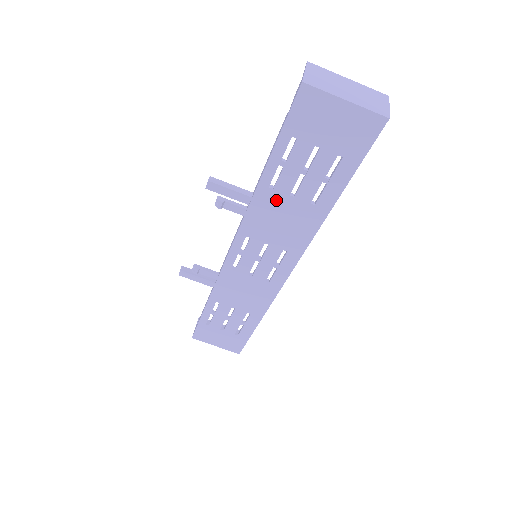
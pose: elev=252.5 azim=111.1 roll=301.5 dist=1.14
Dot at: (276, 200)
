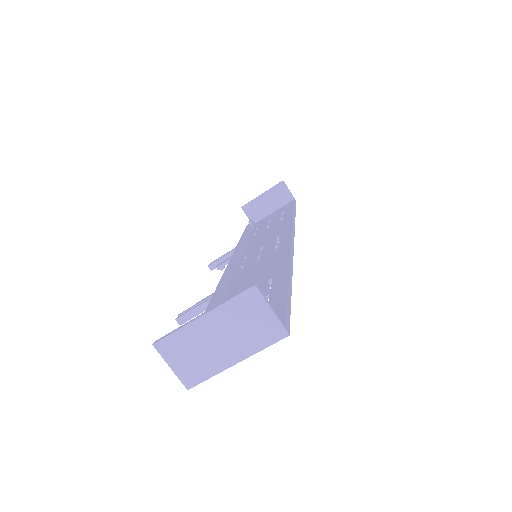
Dot at: occluded
